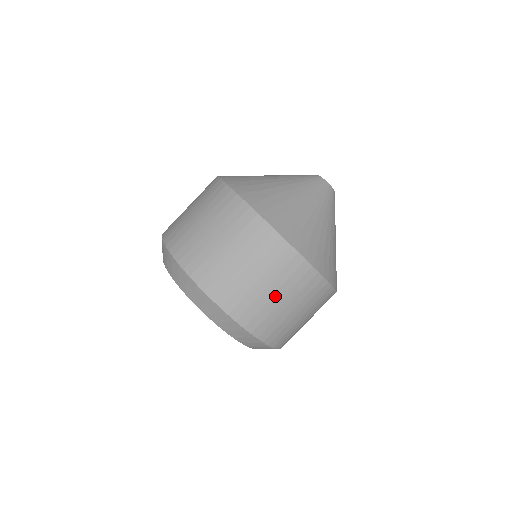
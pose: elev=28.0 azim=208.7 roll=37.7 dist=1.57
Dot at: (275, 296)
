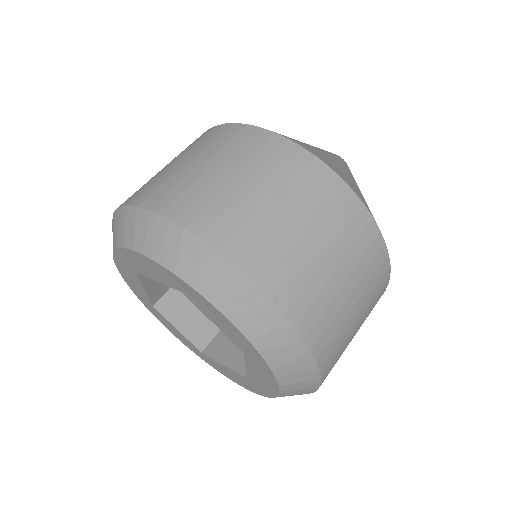
Dot at: (317, 246)
